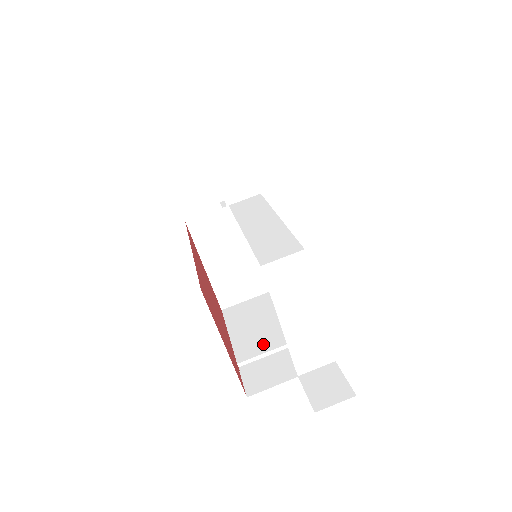
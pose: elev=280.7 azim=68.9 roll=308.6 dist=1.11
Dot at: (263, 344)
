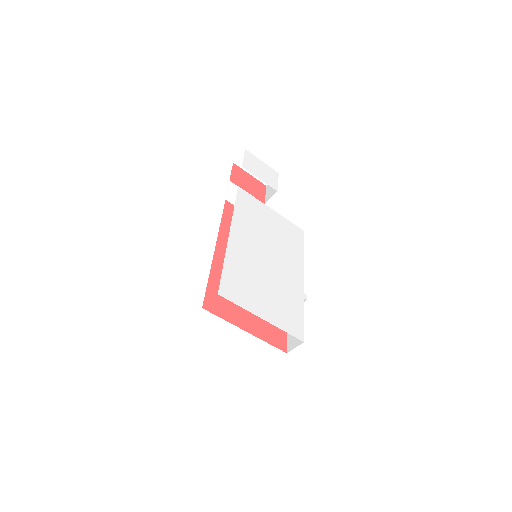
Dot at: occluded
